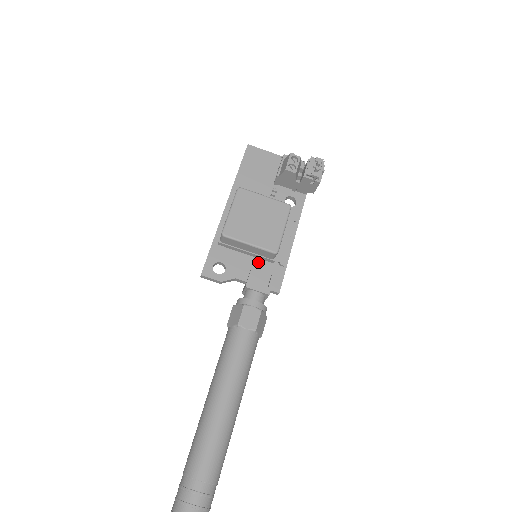
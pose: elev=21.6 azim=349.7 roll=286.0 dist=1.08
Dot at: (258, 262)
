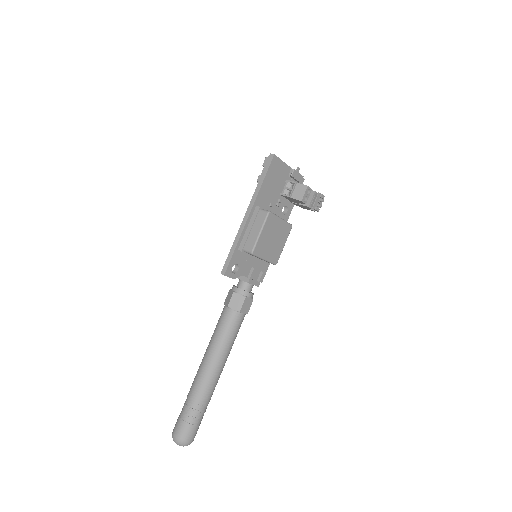
Dot at: (257, 261)
